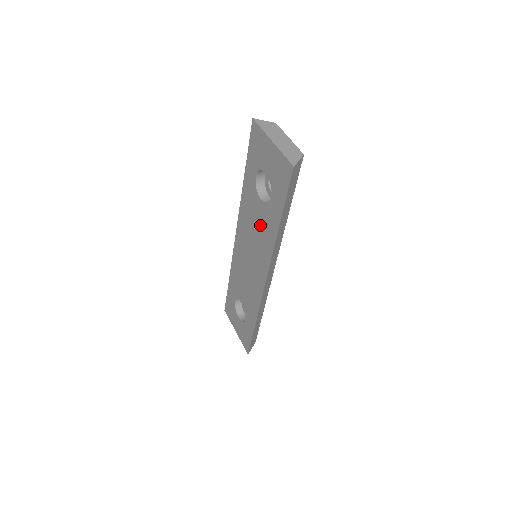
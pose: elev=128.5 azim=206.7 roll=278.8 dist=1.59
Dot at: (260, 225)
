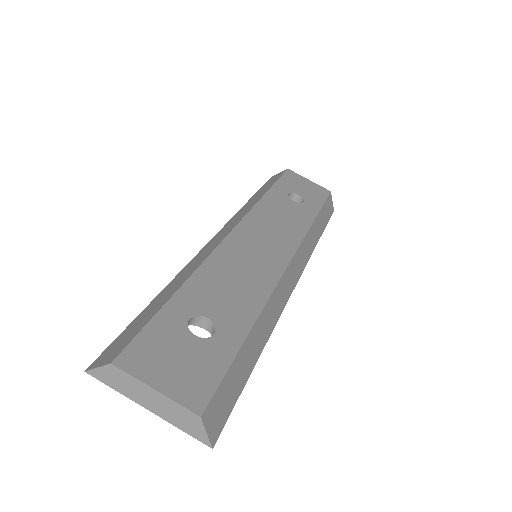
Dot at: occluded
